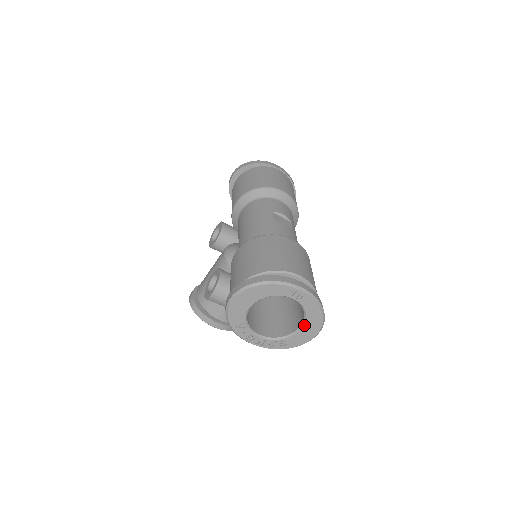
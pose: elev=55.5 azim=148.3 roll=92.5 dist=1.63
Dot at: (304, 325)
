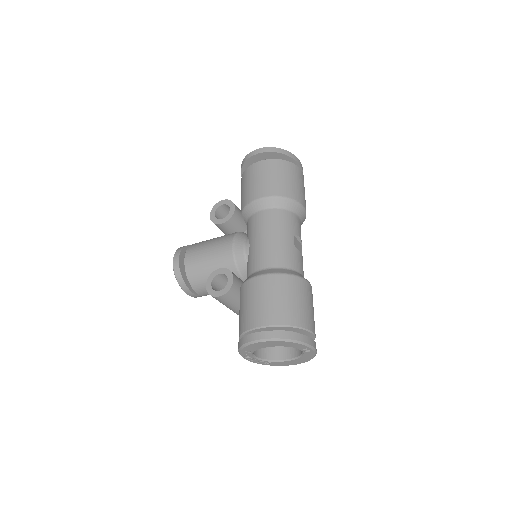
Dot at: (293, 360)
